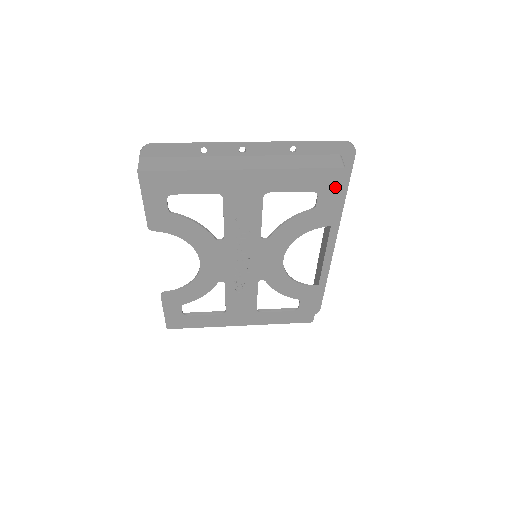
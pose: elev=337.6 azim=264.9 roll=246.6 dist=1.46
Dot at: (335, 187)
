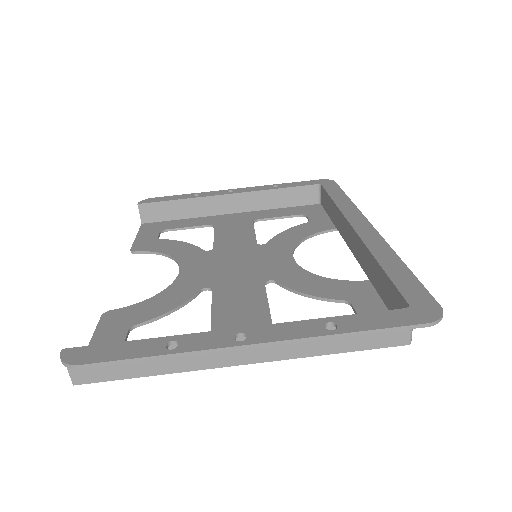
Dot at: occluded
